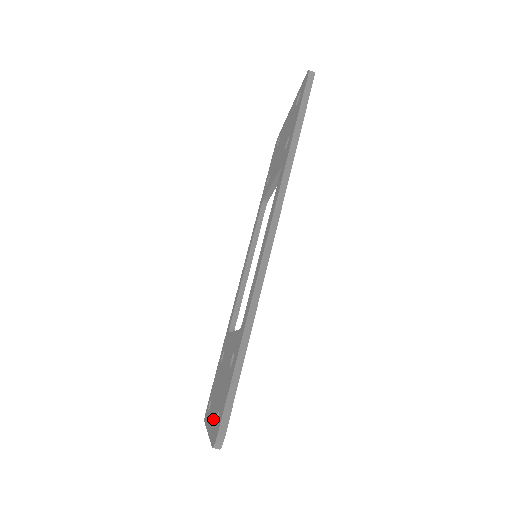
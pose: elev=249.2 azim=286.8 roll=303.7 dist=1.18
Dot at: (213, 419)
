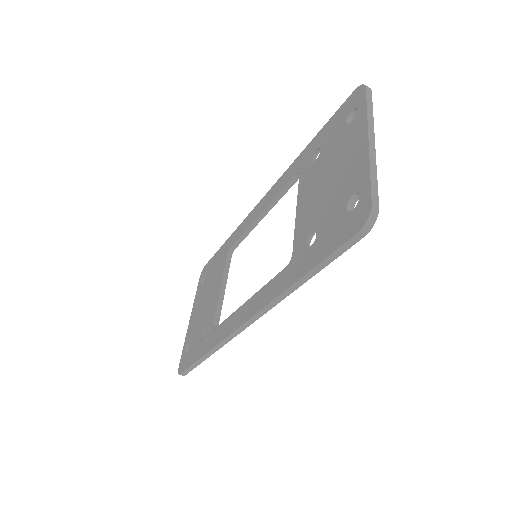
Dot at: (190, 330)
